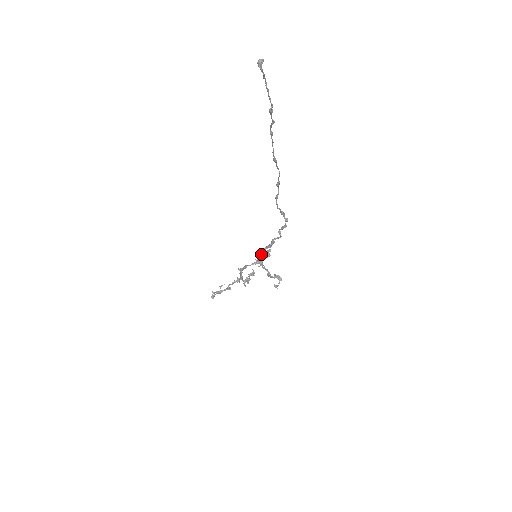
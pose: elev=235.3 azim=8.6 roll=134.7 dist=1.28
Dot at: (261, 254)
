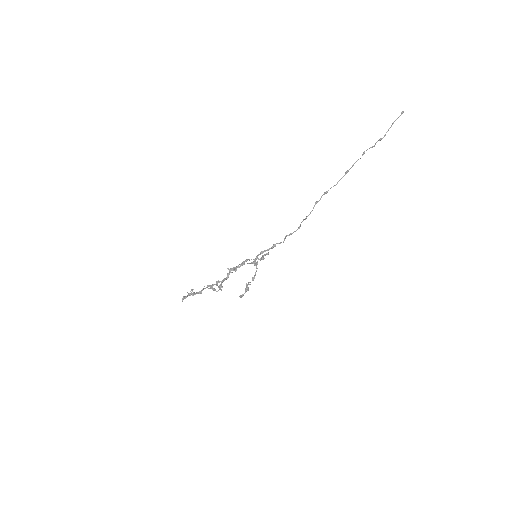
Dot at: (257, 257)
